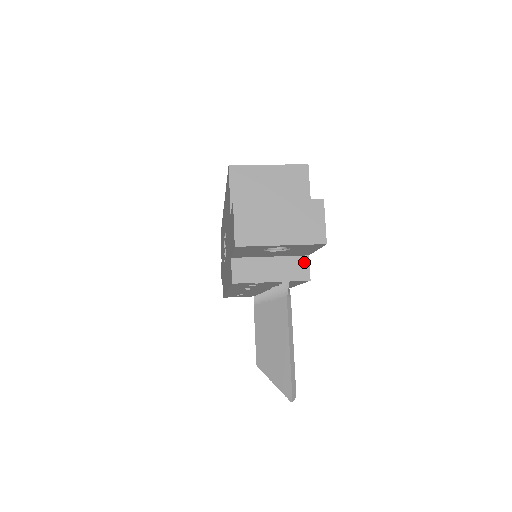
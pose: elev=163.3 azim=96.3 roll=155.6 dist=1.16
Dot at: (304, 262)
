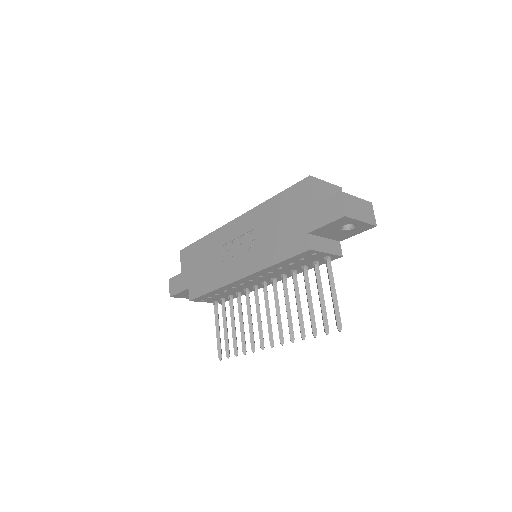
Dot at: (339, 245)
